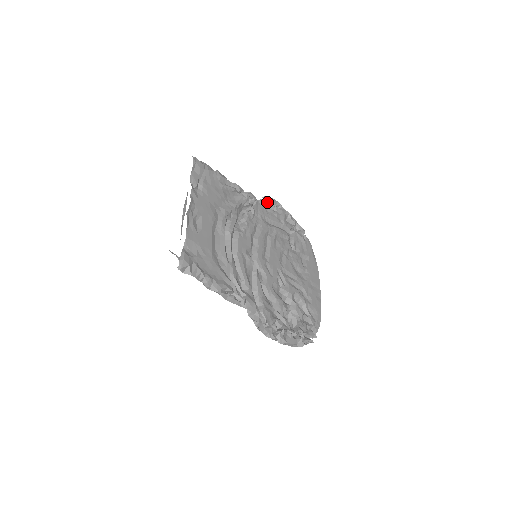
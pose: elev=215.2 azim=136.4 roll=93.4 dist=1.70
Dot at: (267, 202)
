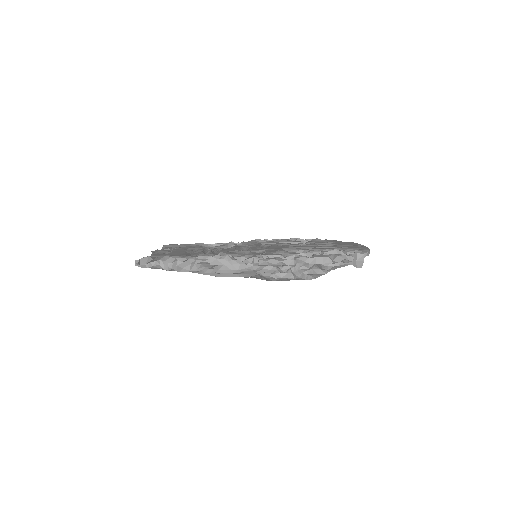
Dot at: (261, 241)
